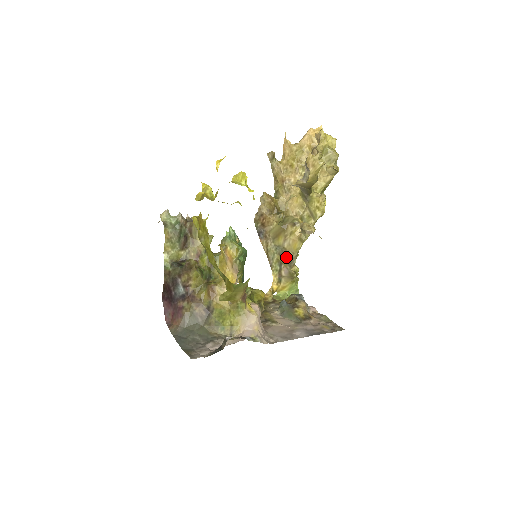
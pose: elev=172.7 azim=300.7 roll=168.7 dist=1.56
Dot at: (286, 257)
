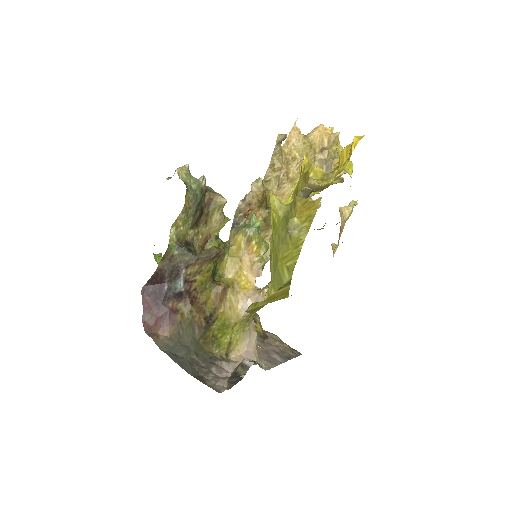
Dot at: occluded
